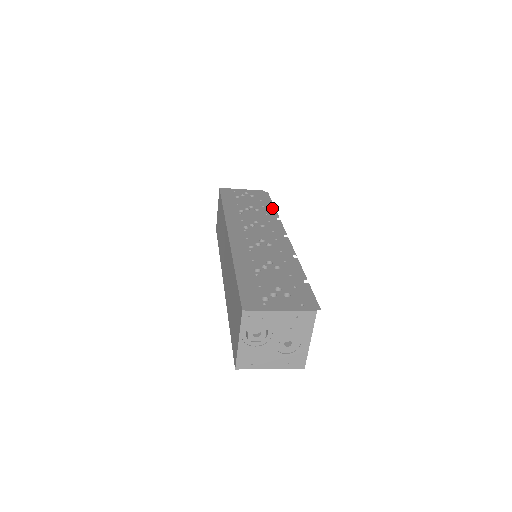
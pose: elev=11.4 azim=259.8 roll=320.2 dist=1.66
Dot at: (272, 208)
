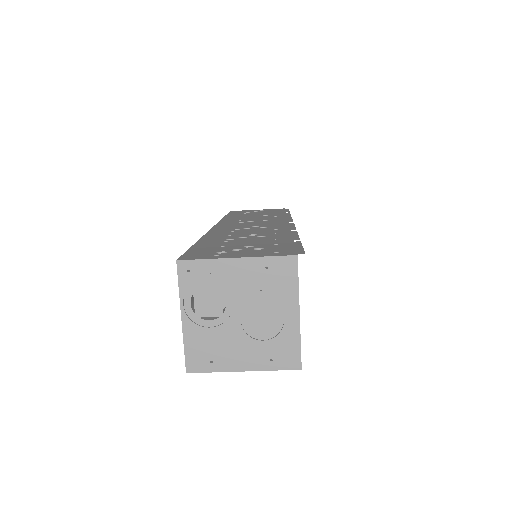
Dot at: (286, 213)
